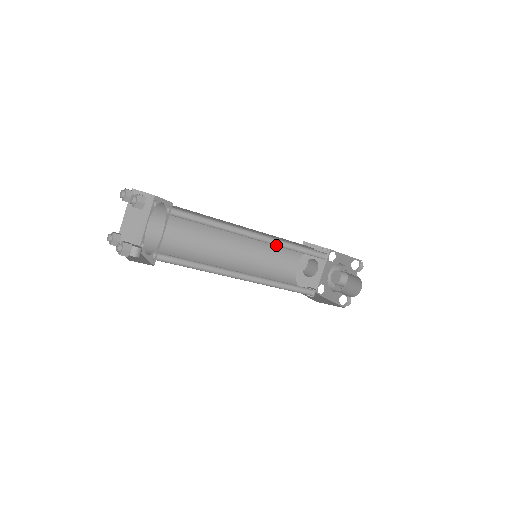
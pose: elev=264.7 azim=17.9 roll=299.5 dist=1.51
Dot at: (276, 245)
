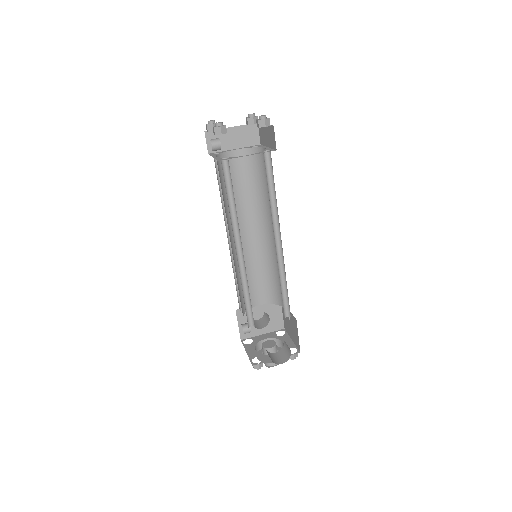
Dot at: (278, 264)
